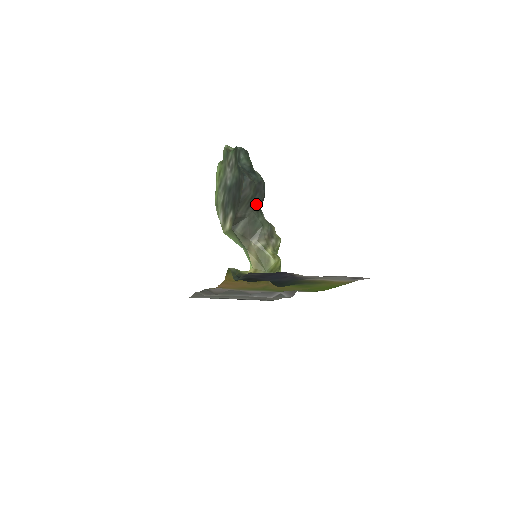
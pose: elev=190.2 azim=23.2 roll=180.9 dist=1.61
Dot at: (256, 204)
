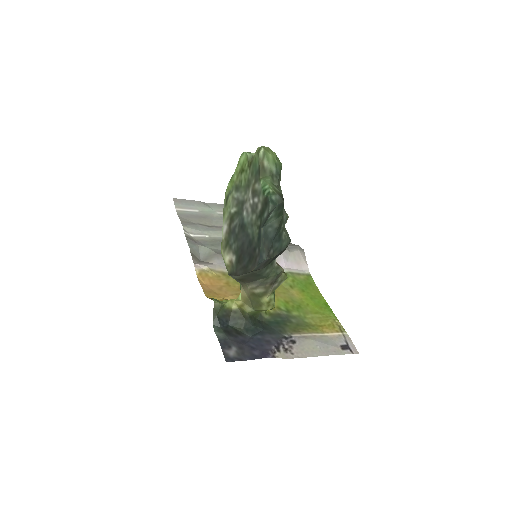
Dot at: occluded
